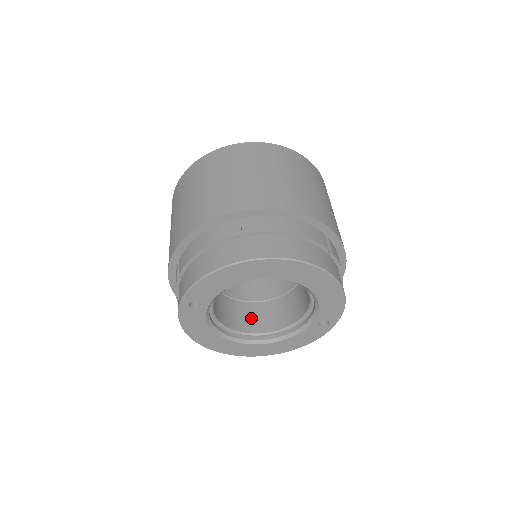
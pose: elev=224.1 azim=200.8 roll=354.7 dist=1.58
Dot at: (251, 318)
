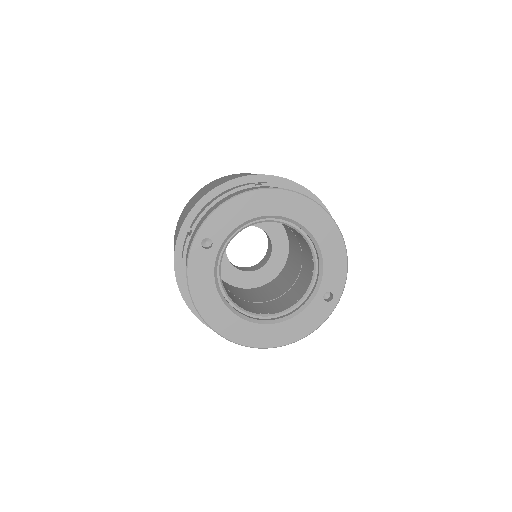
Dot at: (252, 307)
